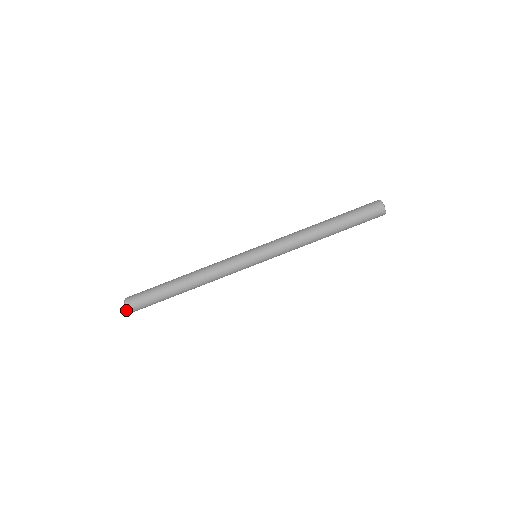
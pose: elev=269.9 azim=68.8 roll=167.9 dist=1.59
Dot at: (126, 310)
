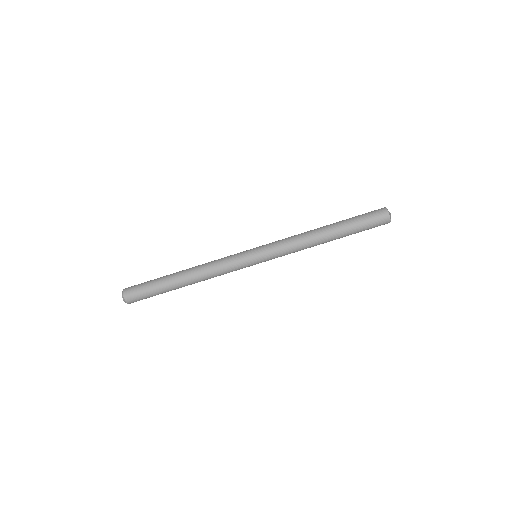
Dot at: (125, 302)
